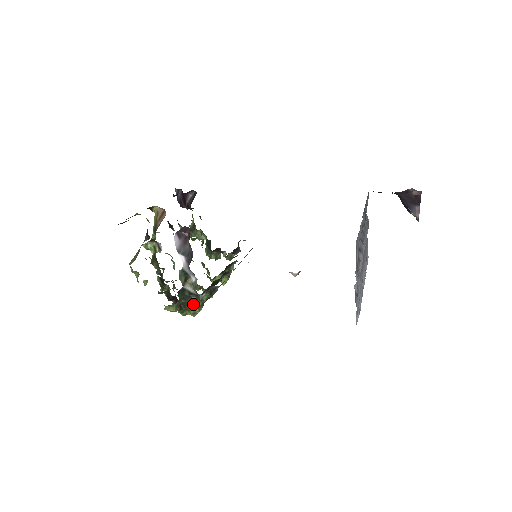
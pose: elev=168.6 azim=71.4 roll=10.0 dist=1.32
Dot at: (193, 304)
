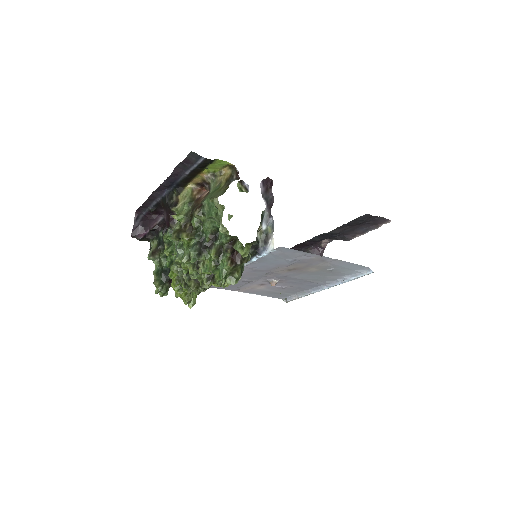
Dot at: (241, 266)
